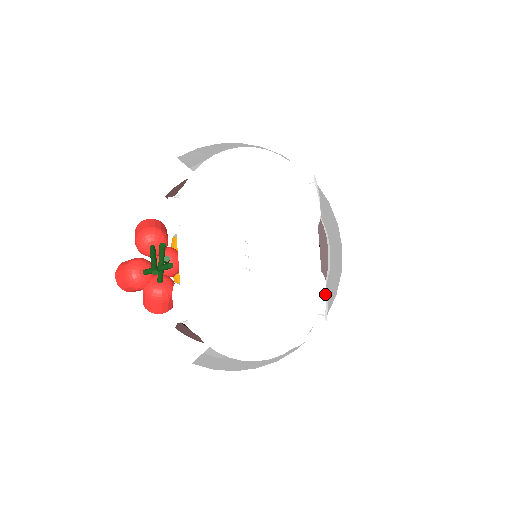
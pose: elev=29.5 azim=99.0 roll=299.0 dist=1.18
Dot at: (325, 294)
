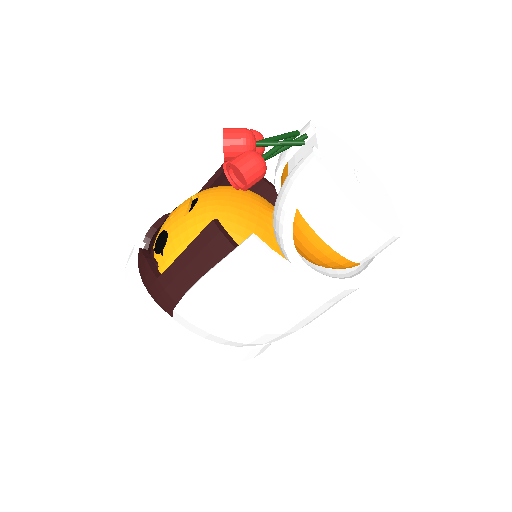
Dot at: (403, 229)
